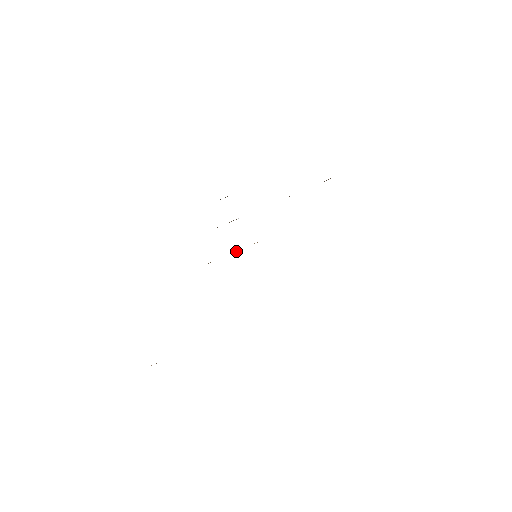
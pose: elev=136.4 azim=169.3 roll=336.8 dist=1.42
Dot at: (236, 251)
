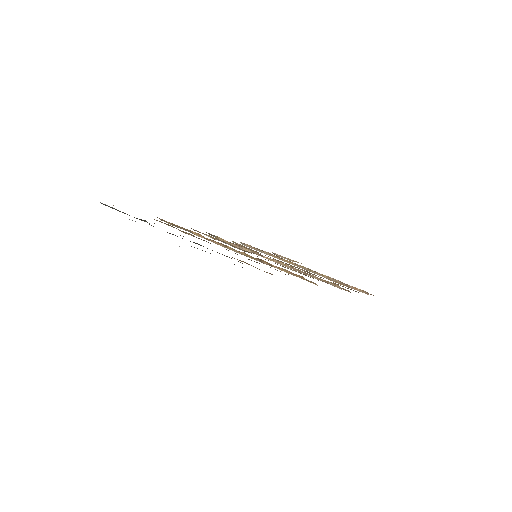
Dot at: (247, 249)
